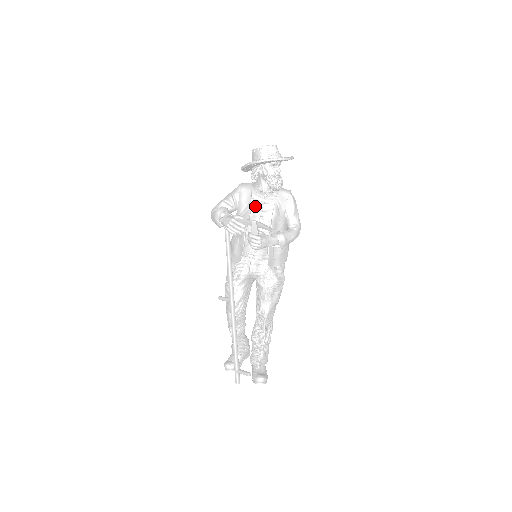
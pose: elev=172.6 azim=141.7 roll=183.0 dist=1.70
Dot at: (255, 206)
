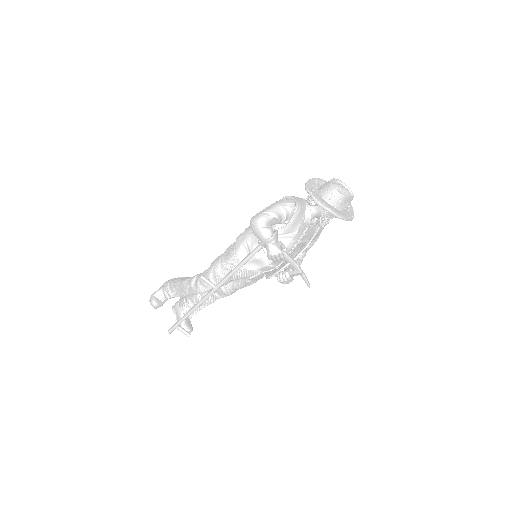
Dot at: (297, 234)
